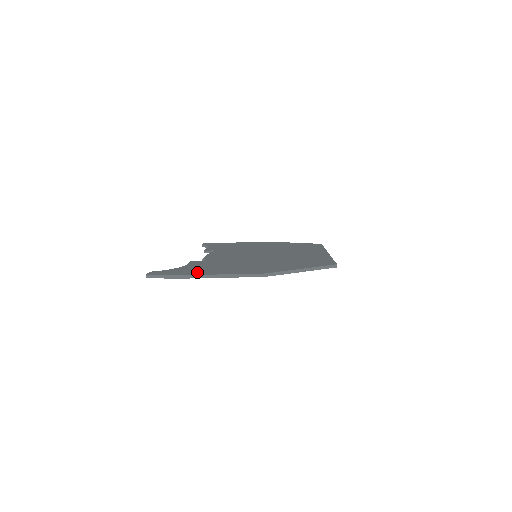
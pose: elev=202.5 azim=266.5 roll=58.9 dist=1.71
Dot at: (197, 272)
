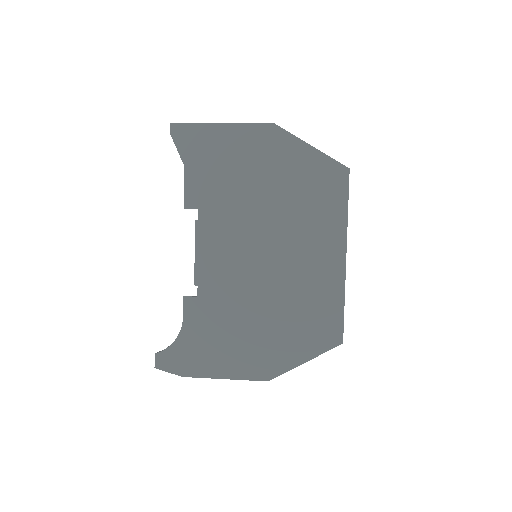
Dot at: (202, 366)
